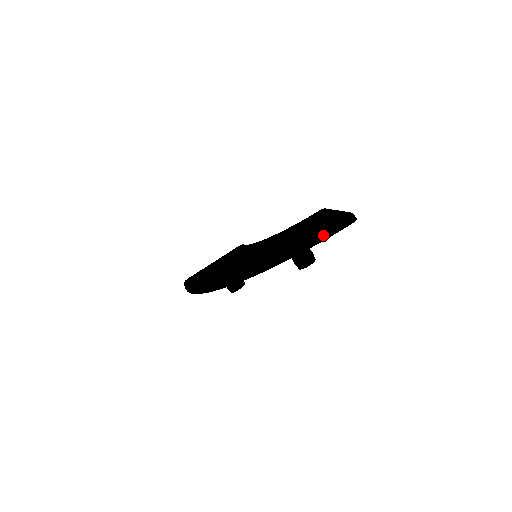
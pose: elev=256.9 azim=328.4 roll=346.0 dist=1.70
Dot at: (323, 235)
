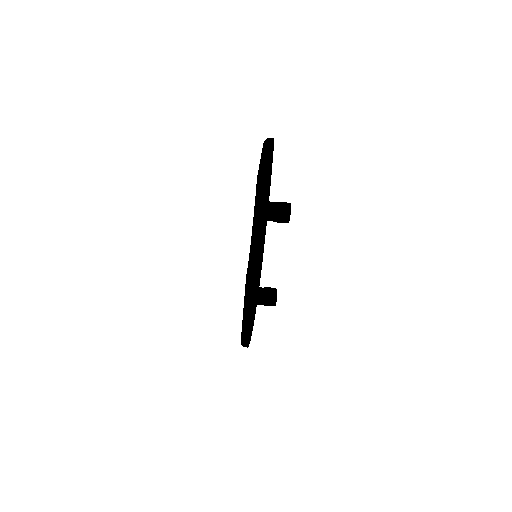
Dot at: (266, 171)
